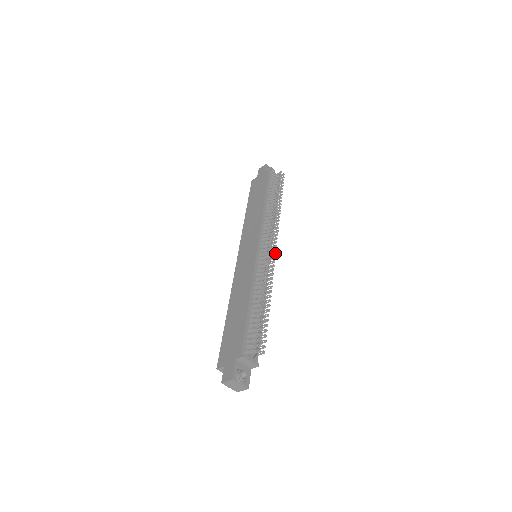
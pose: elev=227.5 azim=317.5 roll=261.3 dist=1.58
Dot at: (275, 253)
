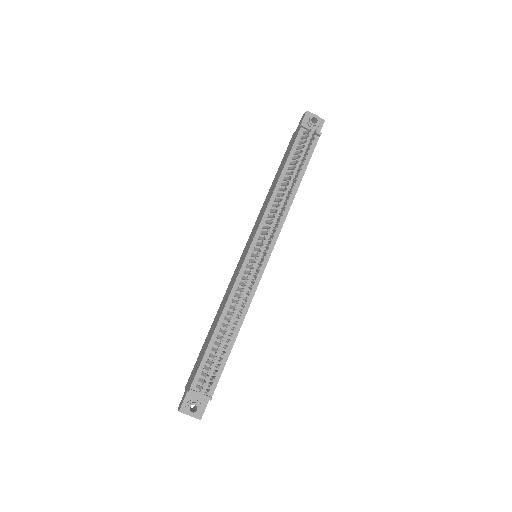
Dot at: (261, 263)
